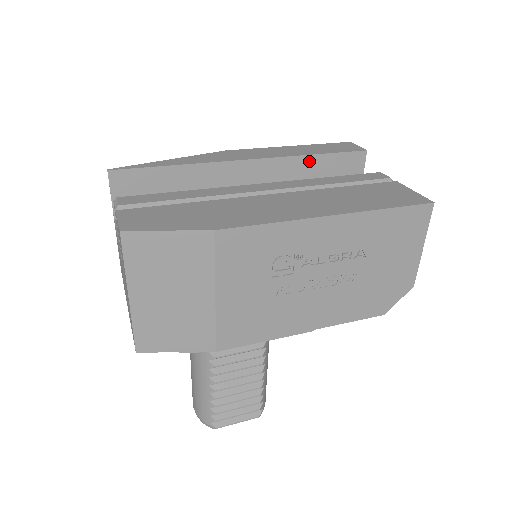
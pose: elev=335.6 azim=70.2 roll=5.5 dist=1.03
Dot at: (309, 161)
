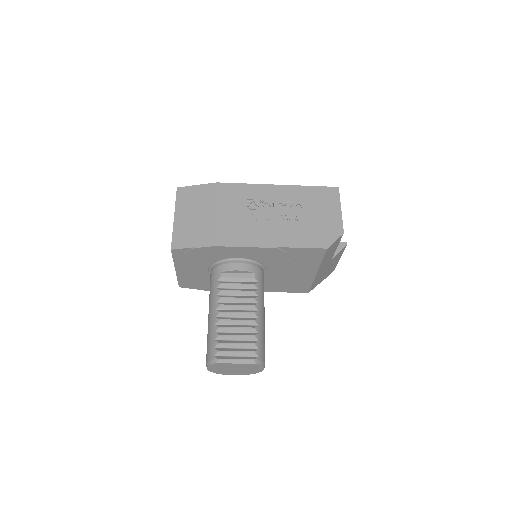
Dot at: occluded
